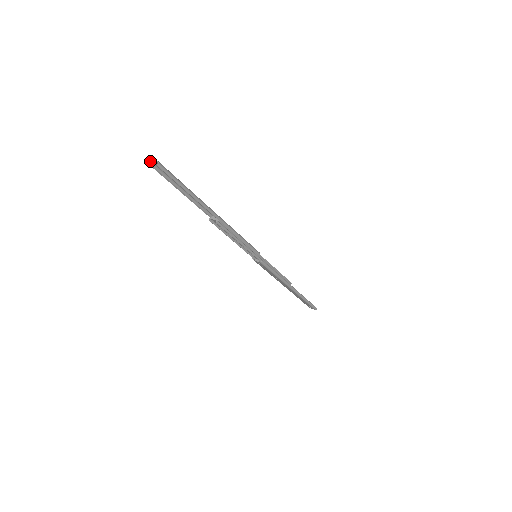
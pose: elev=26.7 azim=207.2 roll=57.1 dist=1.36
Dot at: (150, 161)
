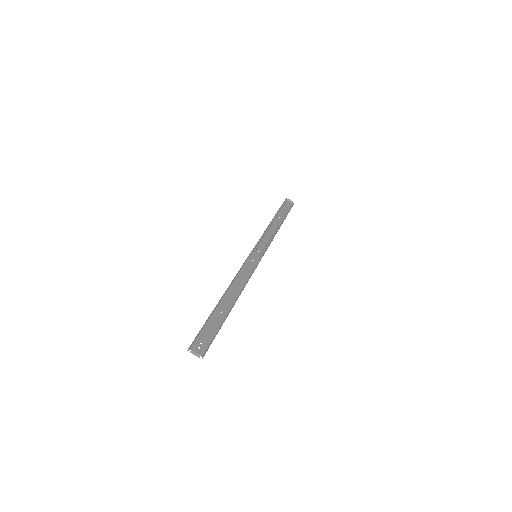
Dot at: (192, 353)
